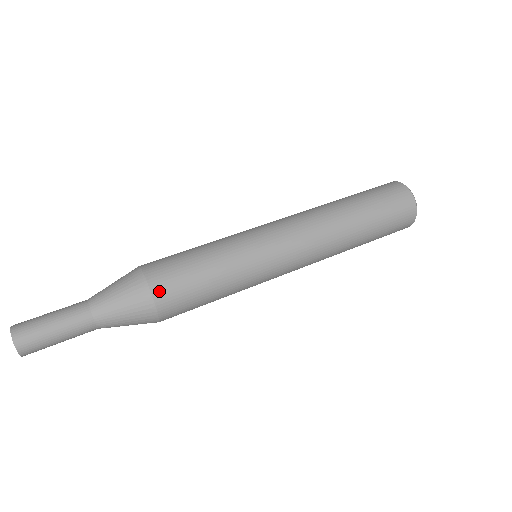
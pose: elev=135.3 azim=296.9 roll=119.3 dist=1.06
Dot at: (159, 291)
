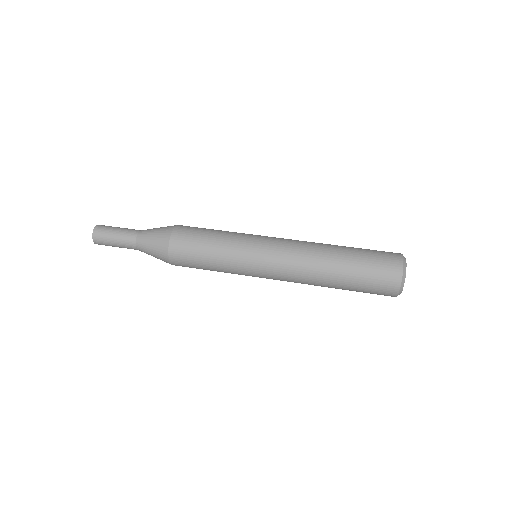
Dot at: (176, 236)
